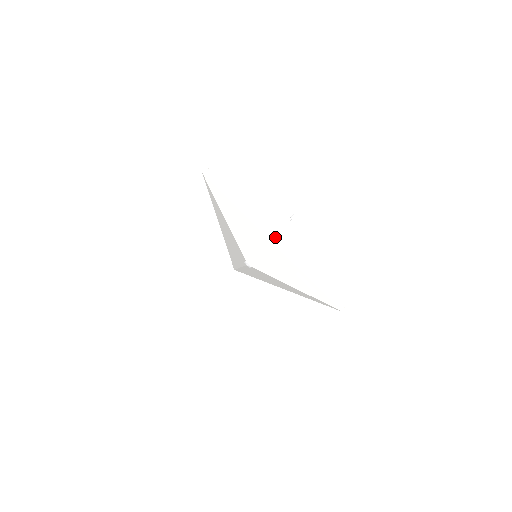
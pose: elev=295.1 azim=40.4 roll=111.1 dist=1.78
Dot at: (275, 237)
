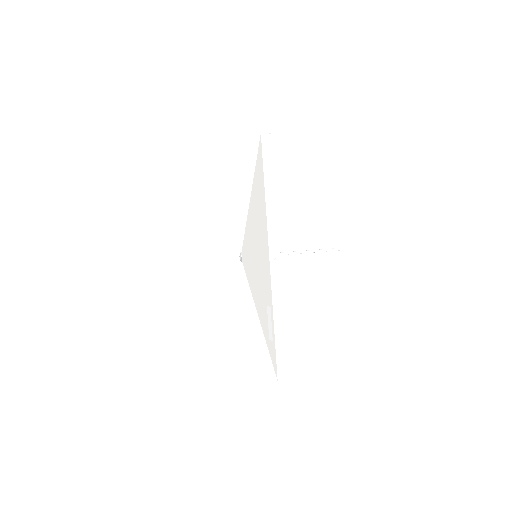
Dot at: (277, 255)
